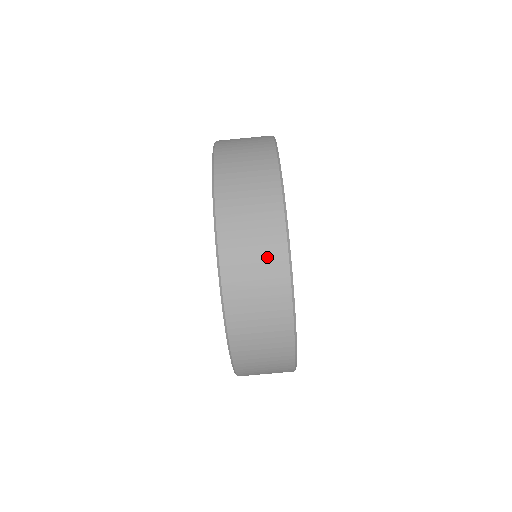
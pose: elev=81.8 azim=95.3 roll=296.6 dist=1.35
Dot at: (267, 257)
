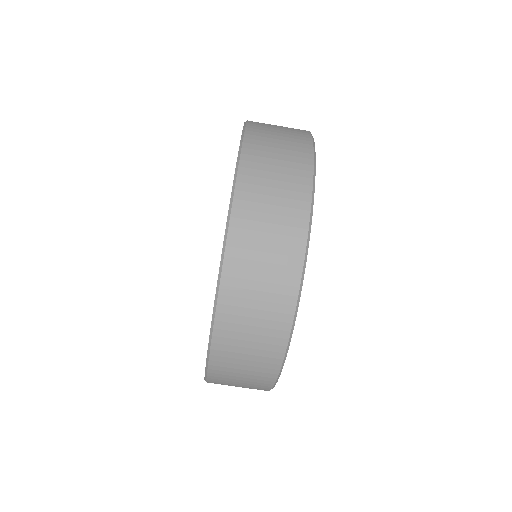
Dot at: (280, 259)
